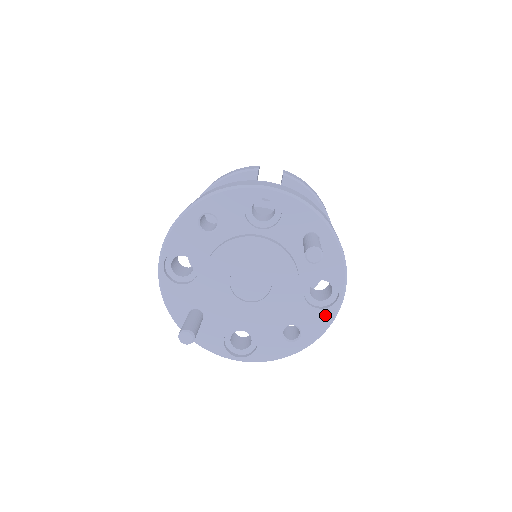
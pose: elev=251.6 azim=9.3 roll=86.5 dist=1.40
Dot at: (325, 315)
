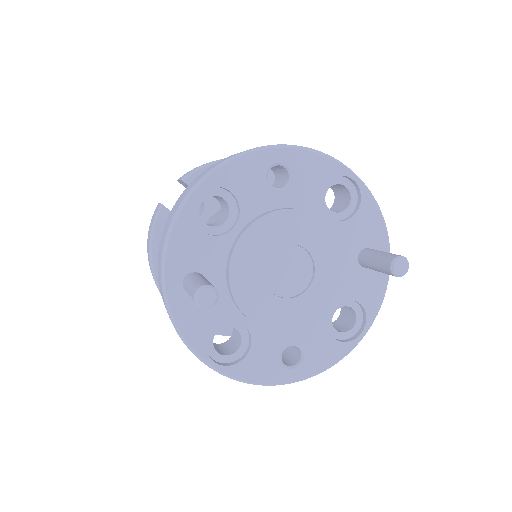
Dot at: (337, 350)
